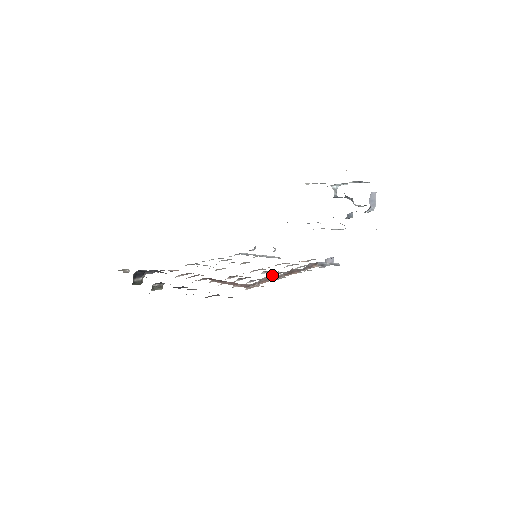
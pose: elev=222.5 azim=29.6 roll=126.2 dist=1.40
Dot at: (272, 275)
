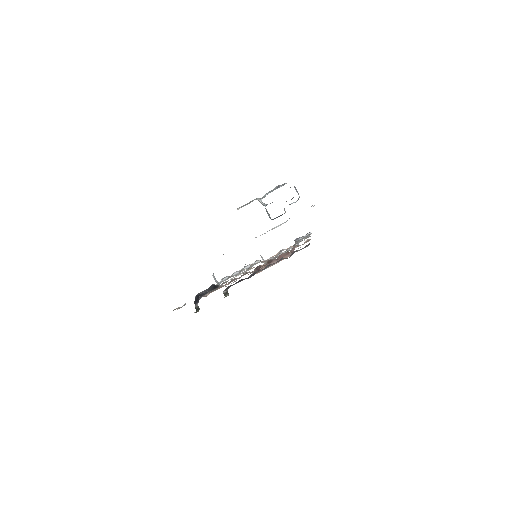
Dot at: (294, 244)
